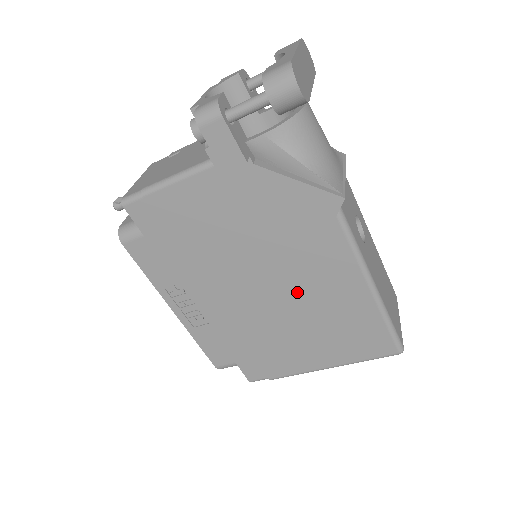
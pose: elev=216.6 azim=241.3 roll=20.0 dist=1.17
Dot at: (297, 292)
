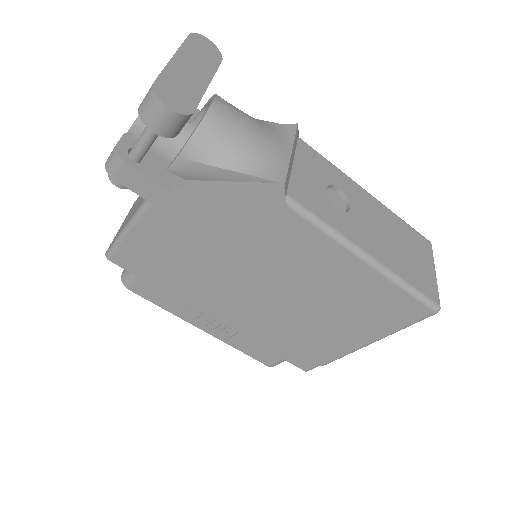
Dot at: (296, 285)
